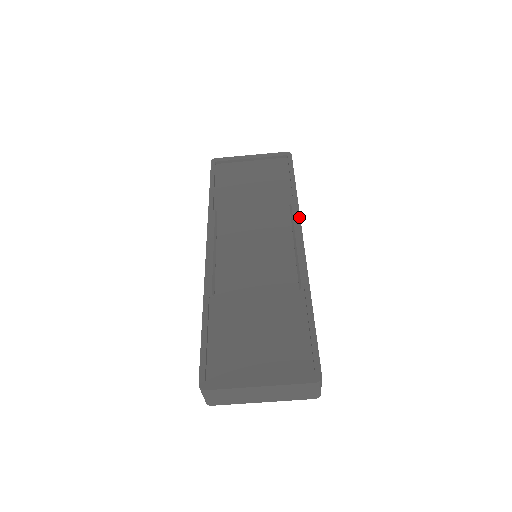
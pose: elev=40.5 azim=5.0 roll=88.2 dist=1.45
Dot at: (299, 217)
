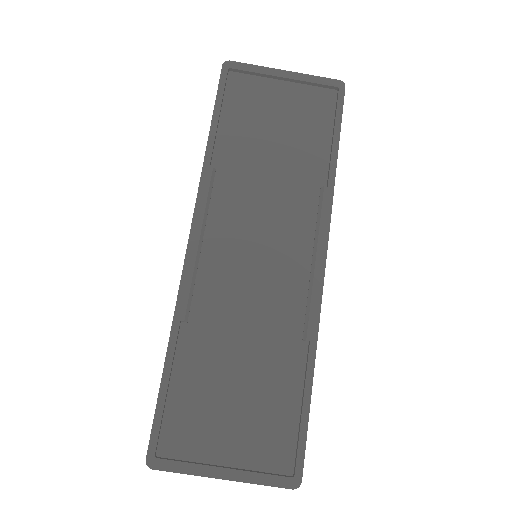
Dot at: (330, 215)
